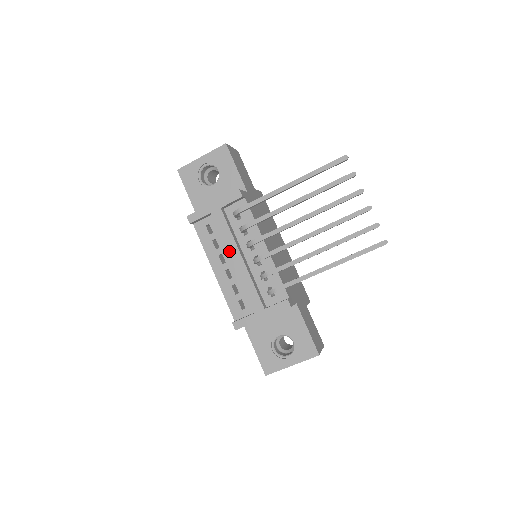
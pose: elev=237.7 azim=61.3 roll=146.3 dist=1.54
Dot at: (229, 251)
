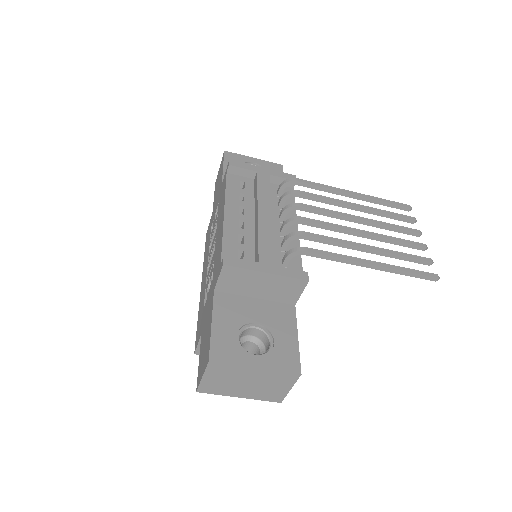
Dot at: (260, 203)
